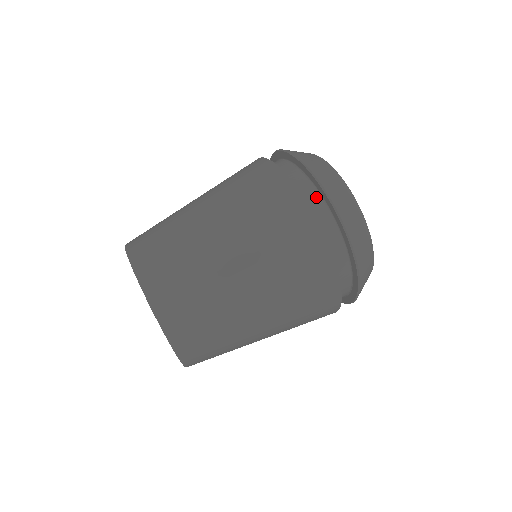
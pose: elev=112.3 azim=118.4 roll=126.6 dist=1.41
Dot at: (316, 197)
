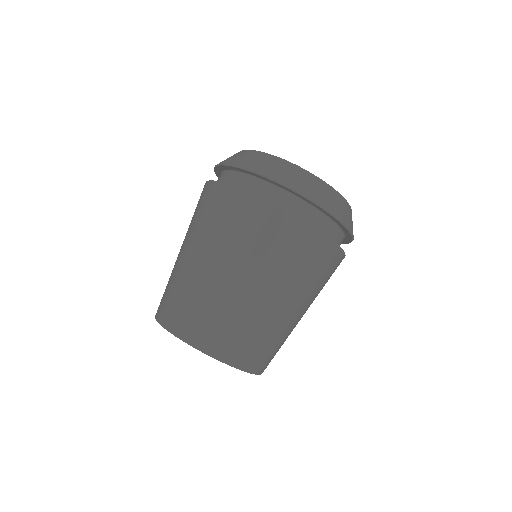
Dot at: (232, 175)
